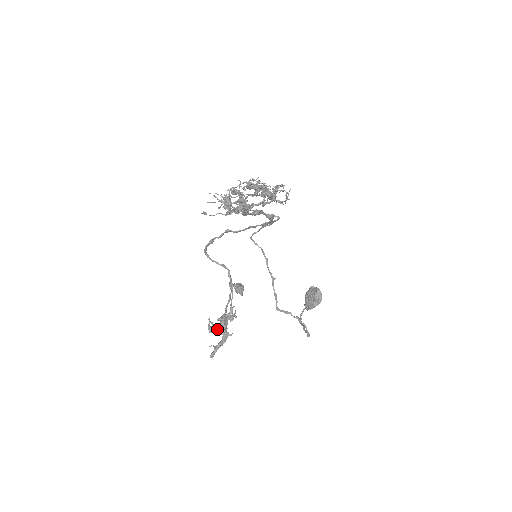
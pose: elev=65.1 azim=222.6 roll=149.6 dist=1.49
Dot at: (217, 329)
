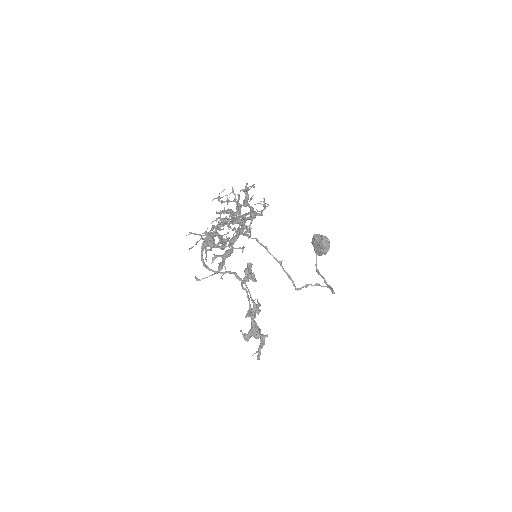
Dot at: (252, 335)
